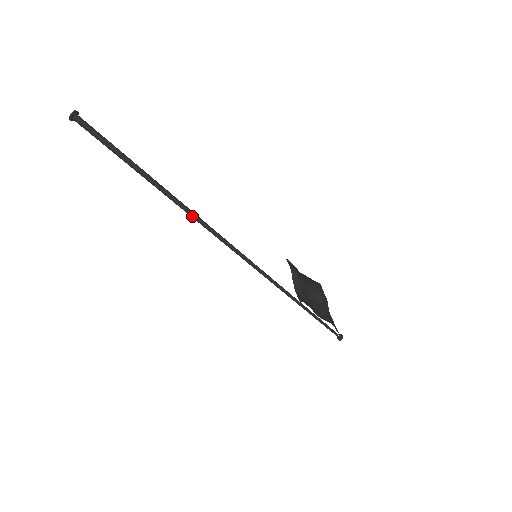
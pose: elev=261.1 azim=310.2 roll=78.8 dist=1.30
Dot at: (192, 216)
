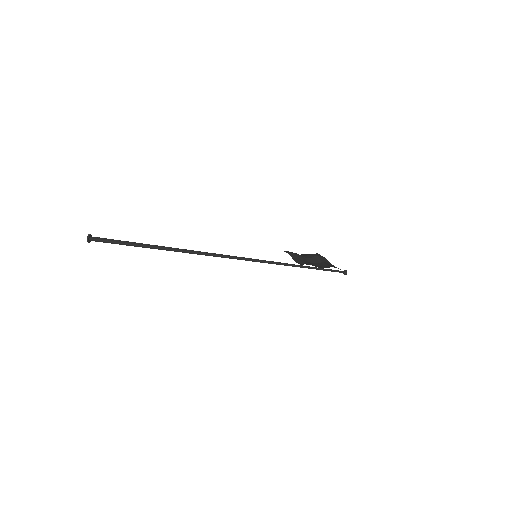
Dot at: (197, 254)
